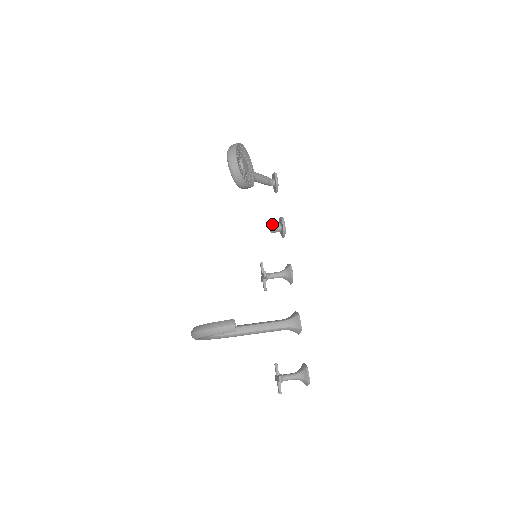
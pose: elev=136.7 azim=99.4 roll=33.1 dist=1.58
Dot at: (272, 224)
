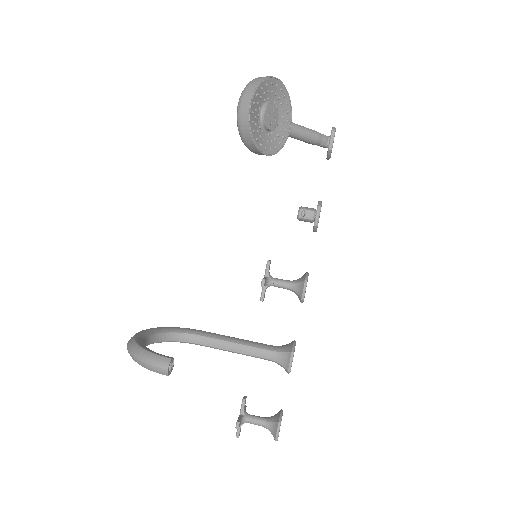
Dot at: (302, 209)
